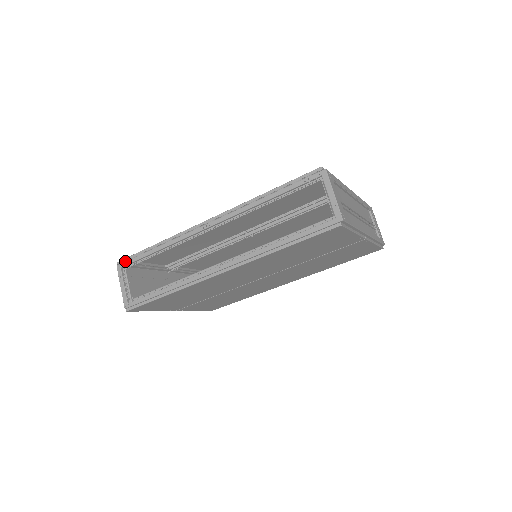
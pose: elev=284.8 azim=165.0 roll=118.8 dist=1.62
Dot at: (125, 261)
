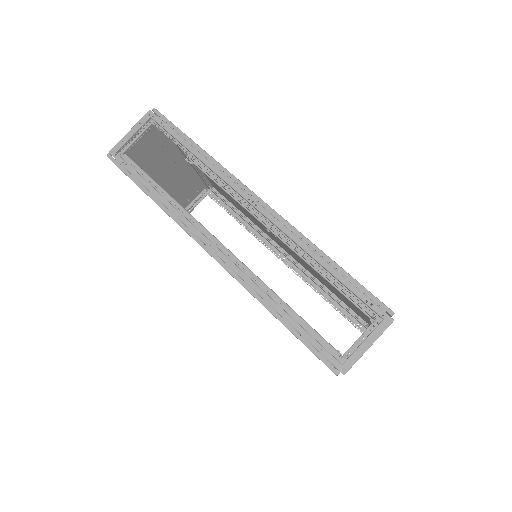
Dot at: (162, 116)
